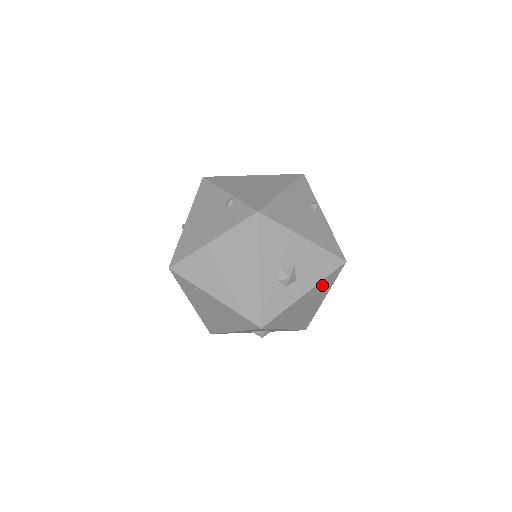
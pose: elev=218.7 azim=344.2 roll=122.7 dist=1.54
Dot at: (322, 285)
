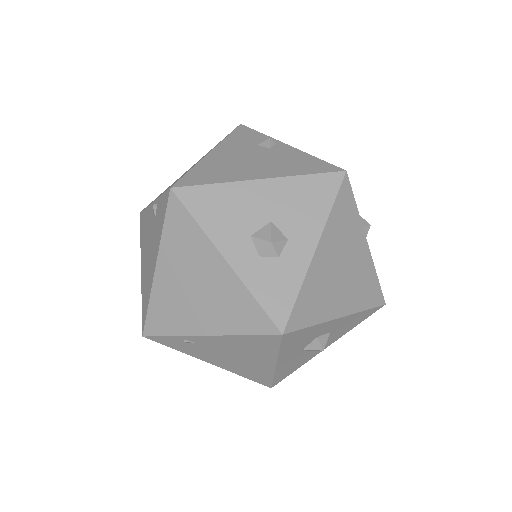
Dot at: (337, 224)
